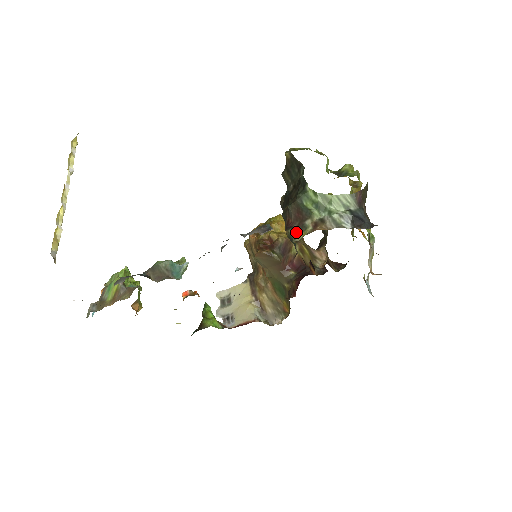
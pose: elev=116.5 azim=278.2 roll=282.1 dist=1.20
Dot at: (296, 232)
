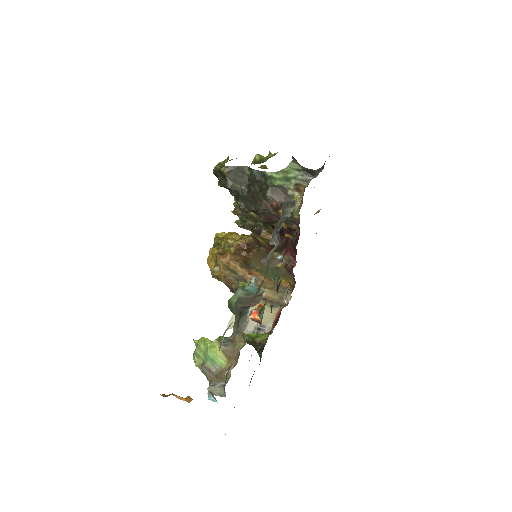
Dot at: occluded
